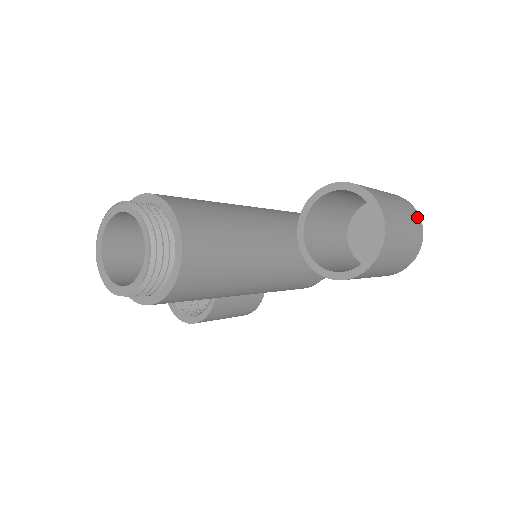
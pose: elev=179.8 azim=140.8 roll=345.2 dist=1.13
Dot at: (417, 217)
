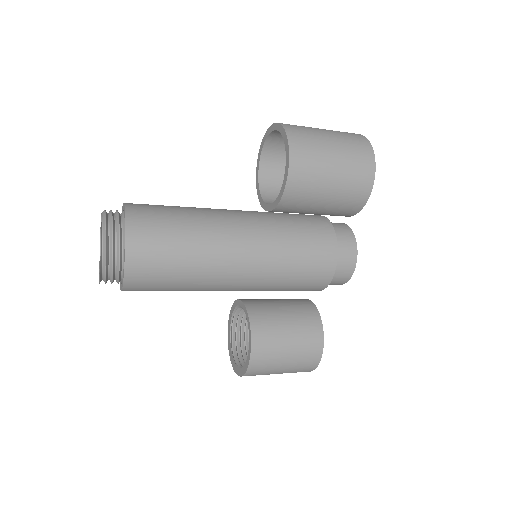
Dot at: (352, 133)
